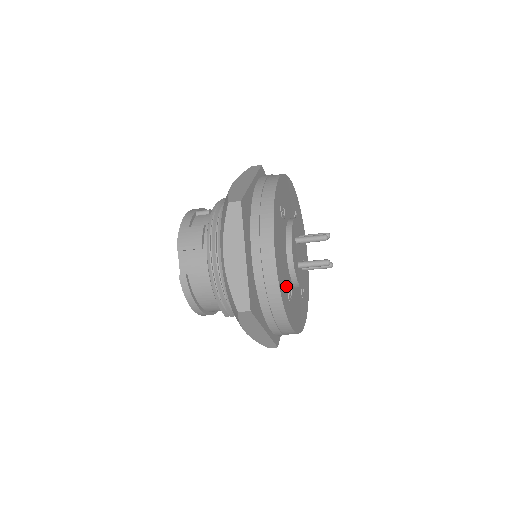
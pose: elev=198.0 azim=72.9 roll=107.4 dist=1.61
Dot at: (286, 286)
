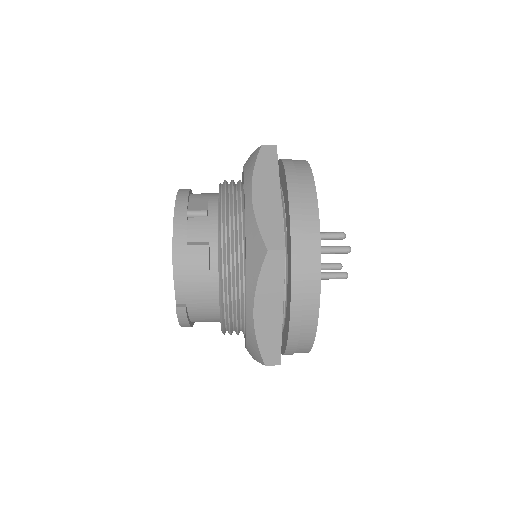
Dot at: occluded
